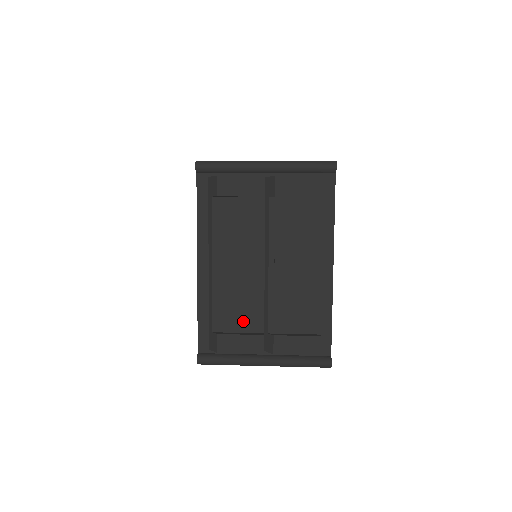
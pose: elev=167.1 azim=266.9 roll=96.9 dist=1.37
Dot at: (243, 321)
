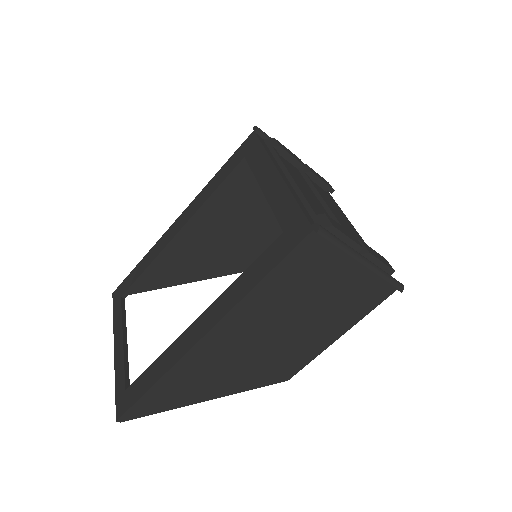
Dot at: occluded
